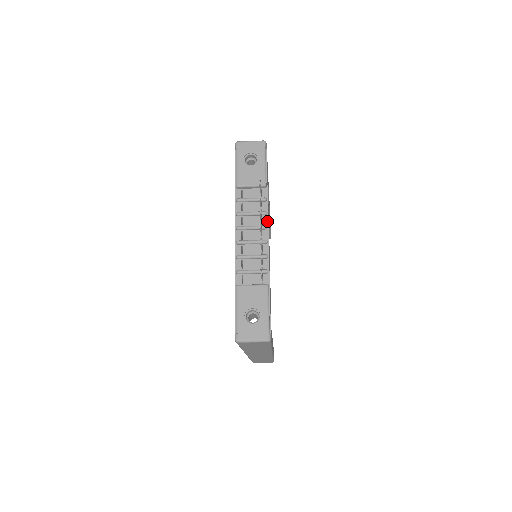
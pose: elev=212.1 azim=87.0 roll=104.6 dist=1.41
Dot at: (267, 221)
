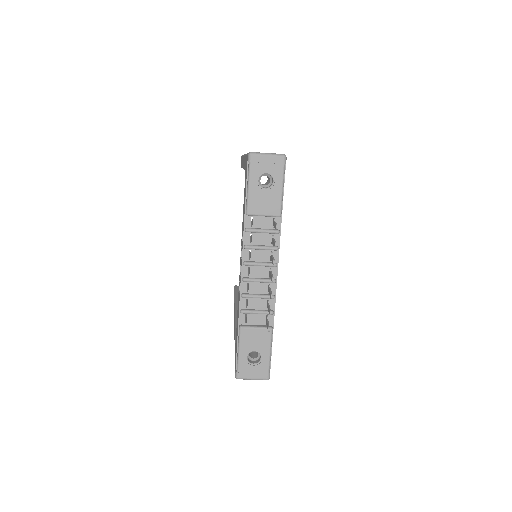
Dot at: (277, 257)
